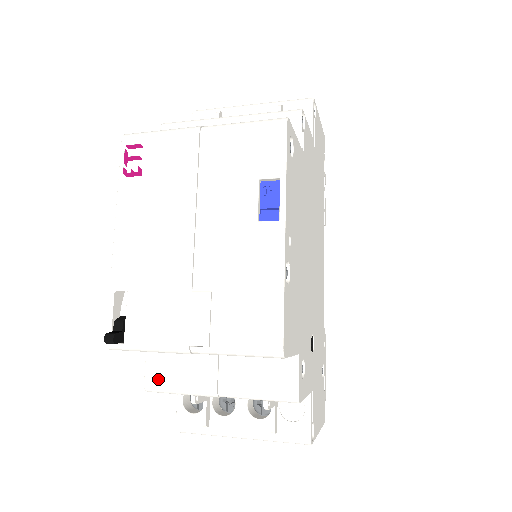
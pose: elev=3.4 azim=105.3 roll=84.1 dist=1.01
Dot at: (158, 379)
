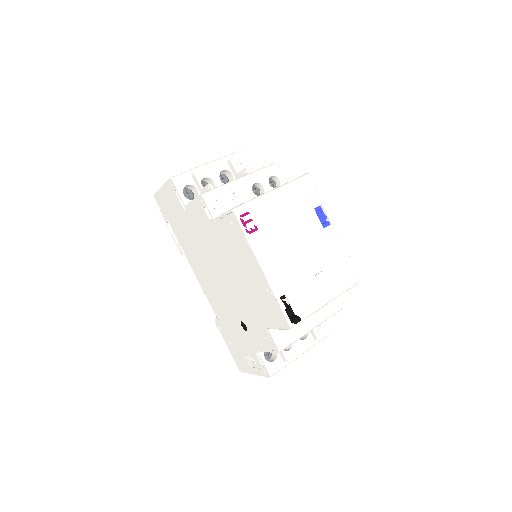
Dot at: (284, 341)
